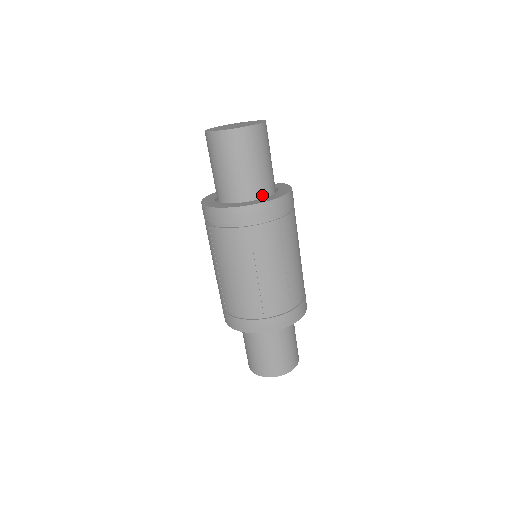
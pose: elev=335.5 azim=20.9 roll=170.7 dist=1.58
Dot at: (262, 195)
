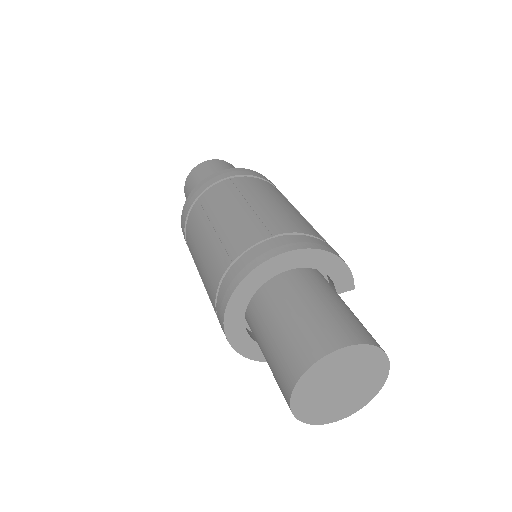
Dot at: occluded
